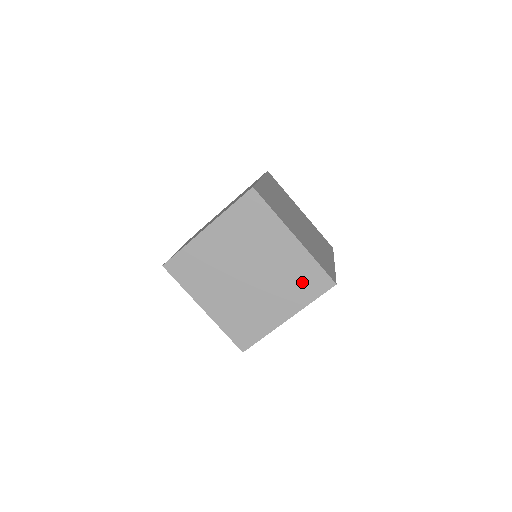
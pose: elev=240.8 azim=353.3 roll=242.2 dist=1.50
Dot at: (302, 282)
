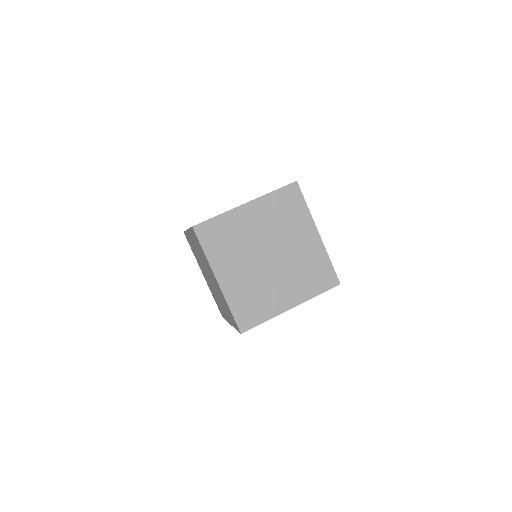
Dot at: (314, 275)
